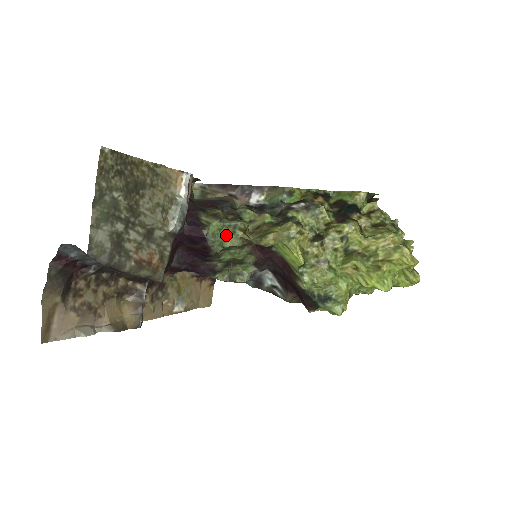
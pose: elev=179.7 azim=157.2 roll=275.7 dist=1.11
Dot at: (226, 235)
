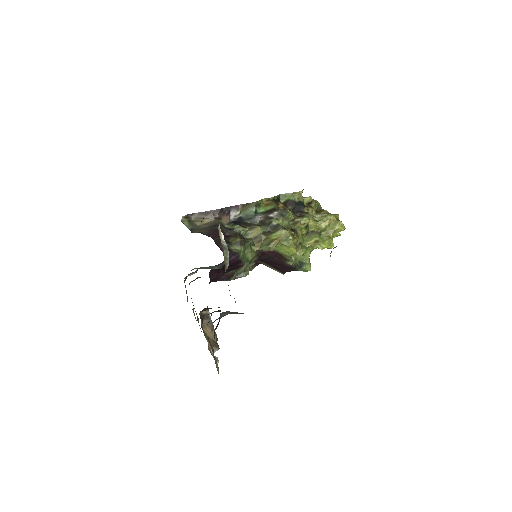
Dot at: (248, 253)
